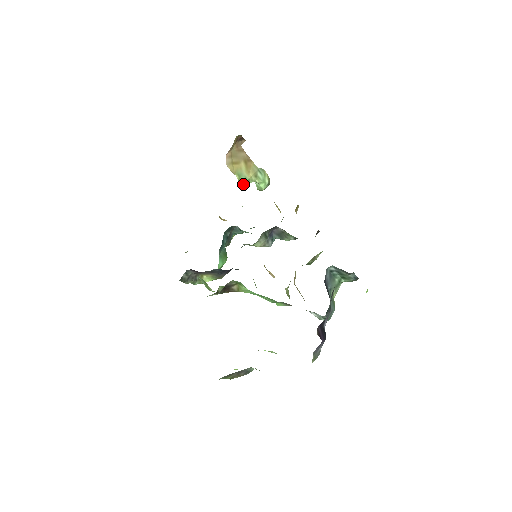
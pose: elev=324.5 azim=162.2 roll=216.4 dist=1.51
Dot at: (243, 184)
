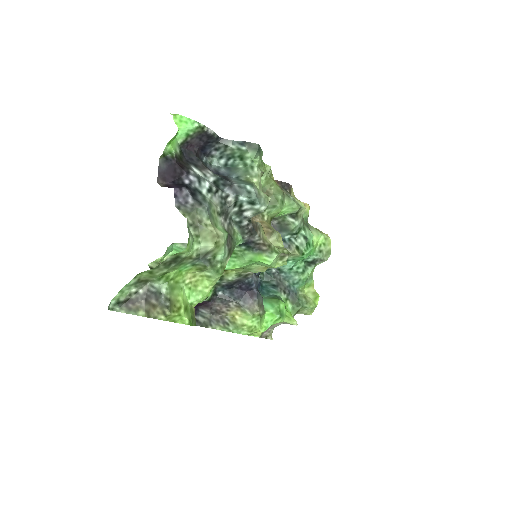
Dot at: occluded
